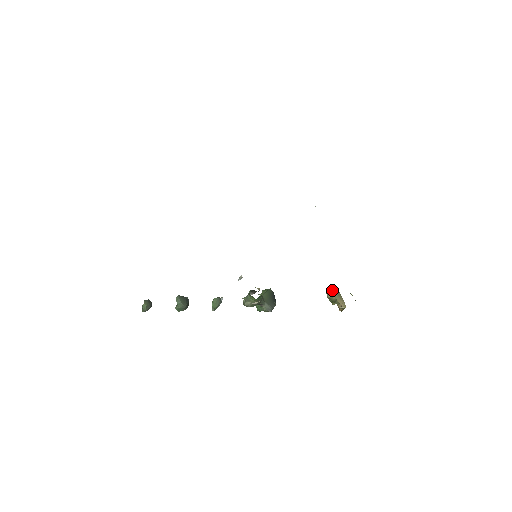
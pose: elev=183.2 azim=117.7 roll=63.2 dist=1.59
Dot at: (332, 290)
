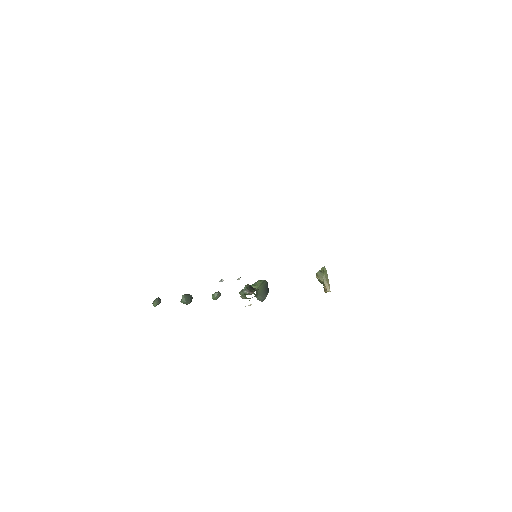
Dot at: (322, 274)
